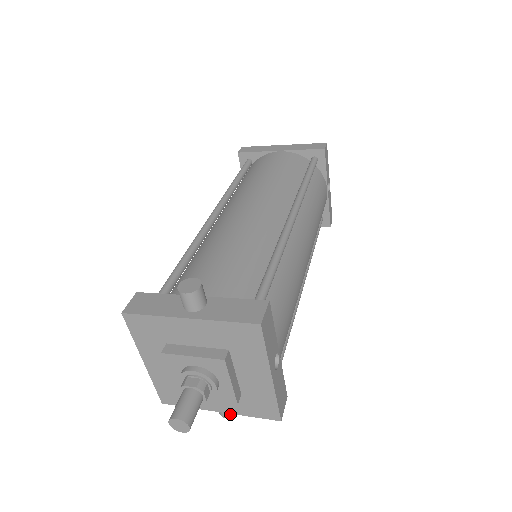
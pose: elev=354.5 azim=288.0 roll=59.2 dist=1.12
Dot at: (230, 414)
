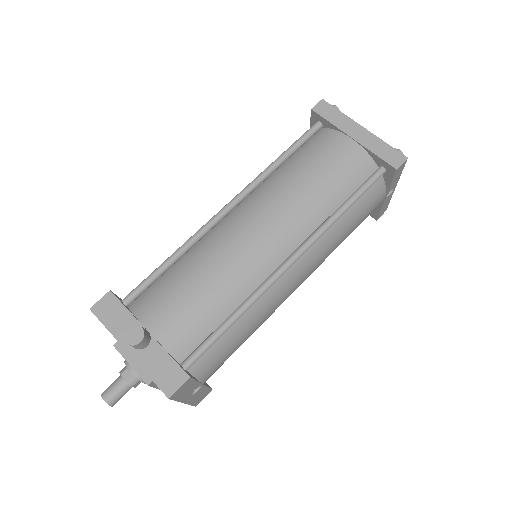
Dot at: occluded
